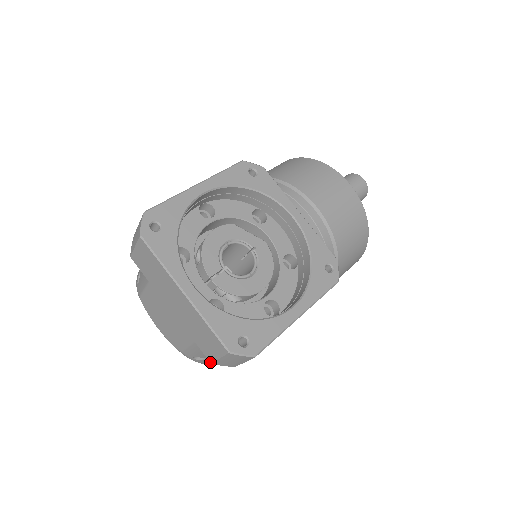
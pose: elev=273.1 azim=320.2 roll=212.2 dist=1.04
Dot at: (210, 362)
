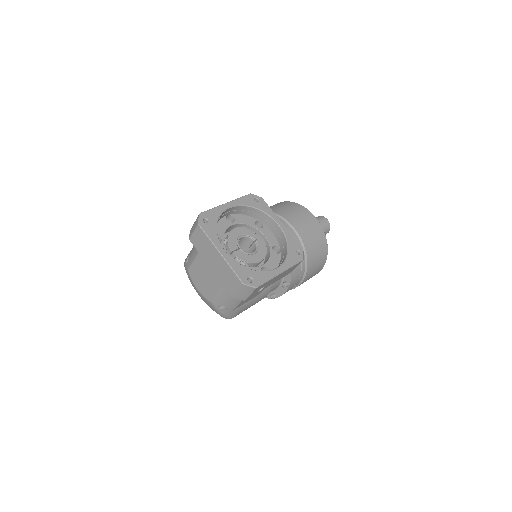
Dot at: (231, 296)
